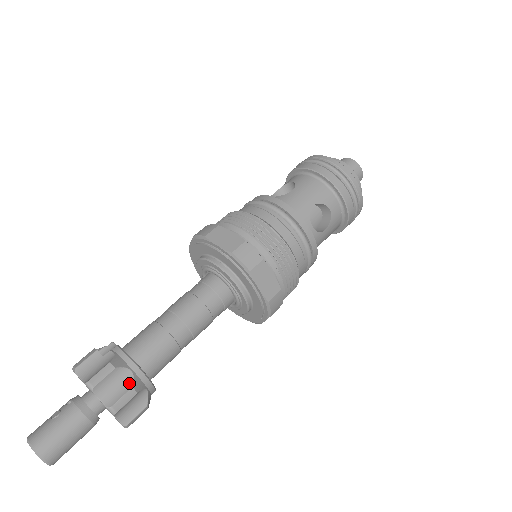
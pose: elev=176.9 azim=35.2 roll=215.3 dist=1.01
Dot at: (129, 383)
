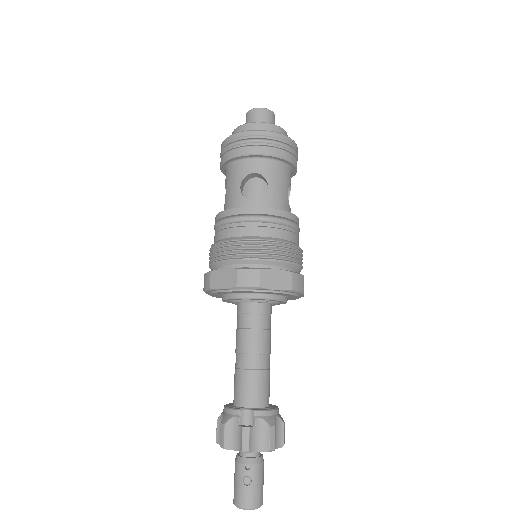
Dot at: (280, 423)
